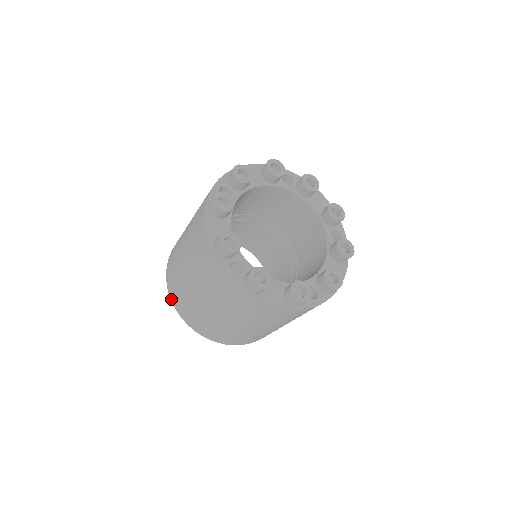
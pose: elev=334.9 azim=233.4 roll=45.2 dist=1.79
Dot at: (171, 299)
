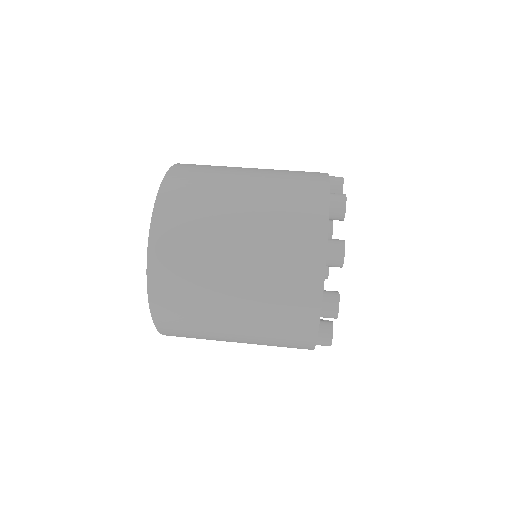
Dot at: (150, 296)
